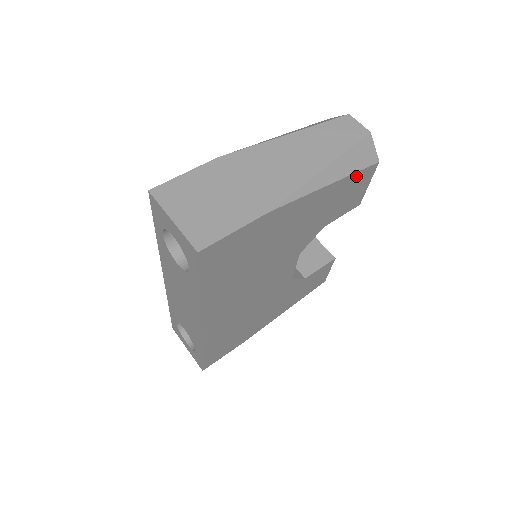
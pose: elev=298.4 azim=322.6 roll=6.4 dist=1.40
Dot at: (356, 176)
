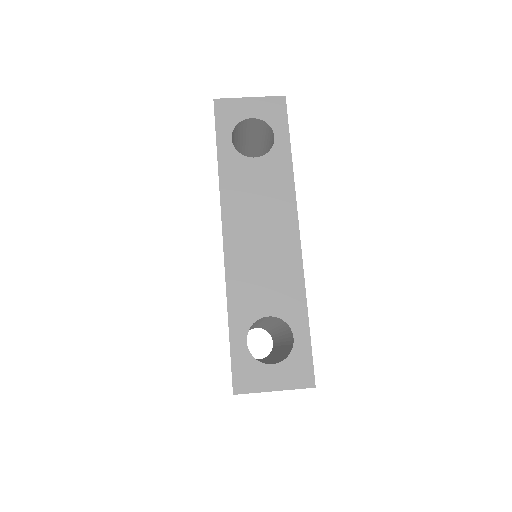
Dot at: occluded
